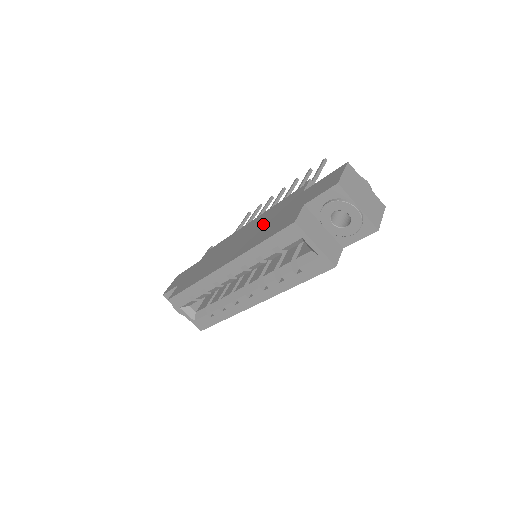
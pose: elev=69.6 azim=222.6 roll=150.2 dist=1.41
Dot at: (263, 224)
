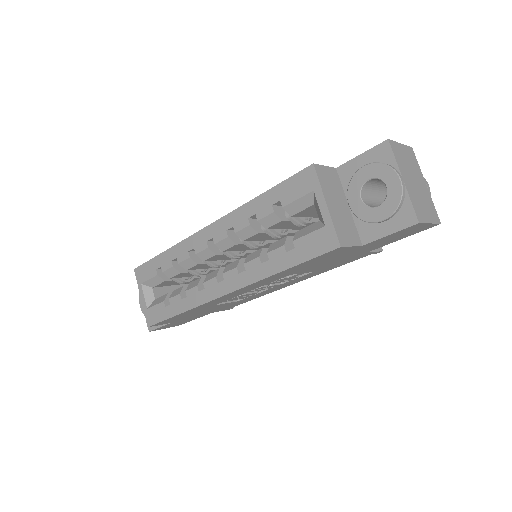
Dot at: occluded
